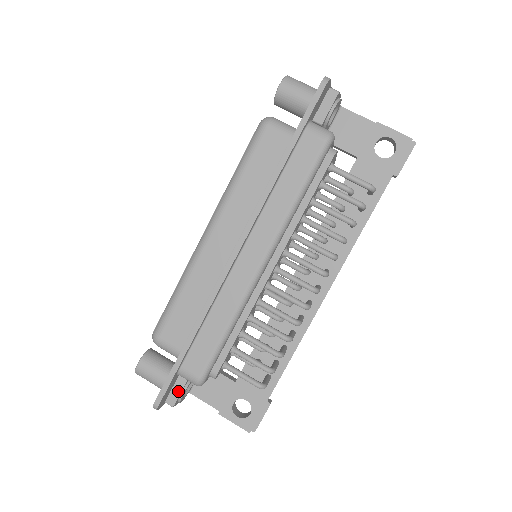
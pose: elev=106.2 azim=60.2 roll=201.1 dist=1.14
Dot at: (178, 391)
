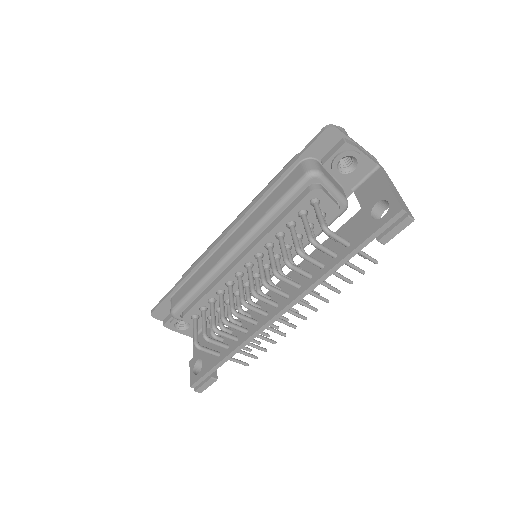
Dot at: (170, 317)
